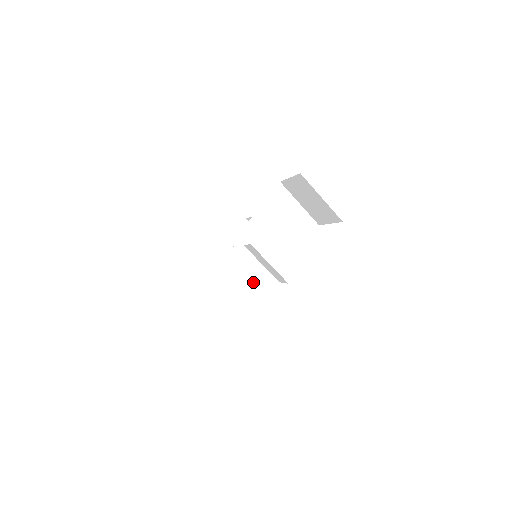
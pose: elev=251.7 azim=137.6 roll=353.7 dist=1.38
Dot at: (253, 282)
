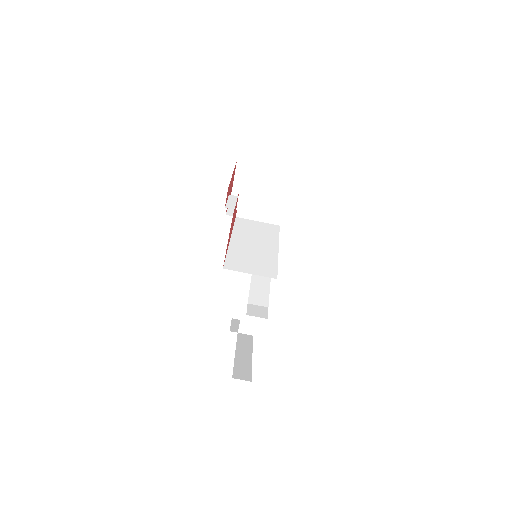
Dot at: (267, 245)
